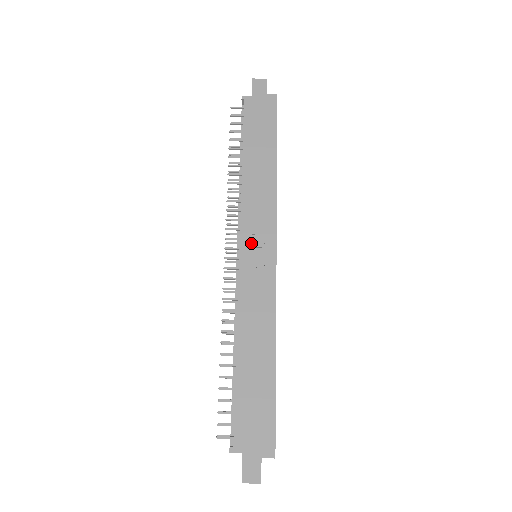
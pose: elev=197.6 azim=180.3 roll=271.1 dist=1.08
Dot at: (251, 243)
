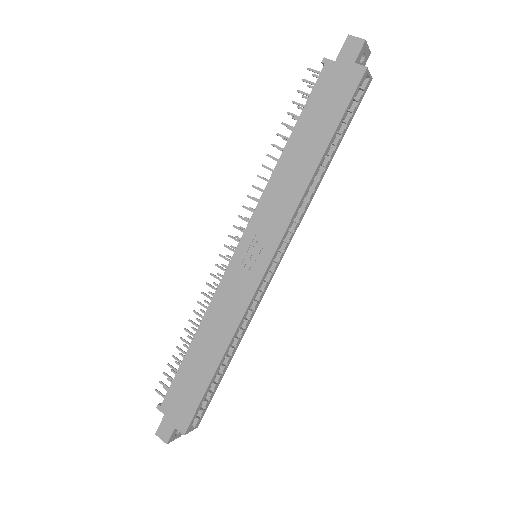
Dot at: (250, 244)
